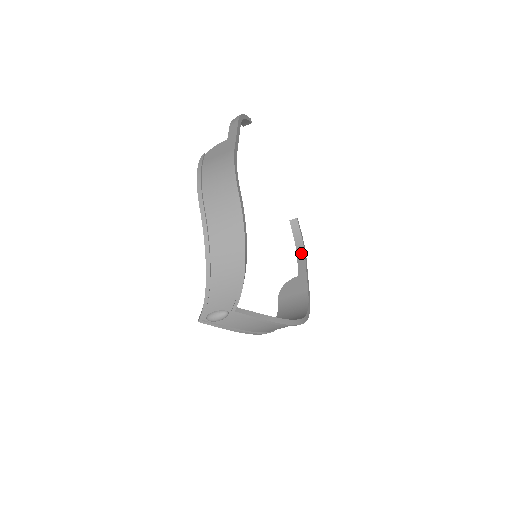
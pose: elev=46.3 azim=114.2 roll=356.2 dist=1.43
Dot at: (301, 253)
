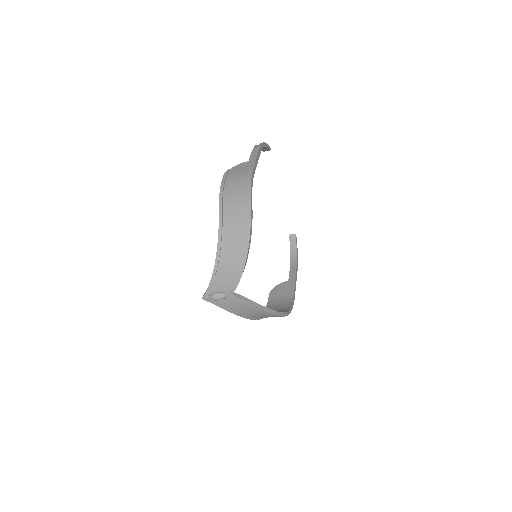
Dot at: (294, 263)
